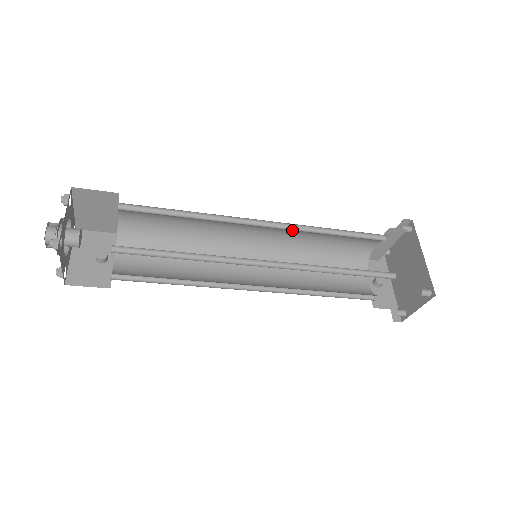
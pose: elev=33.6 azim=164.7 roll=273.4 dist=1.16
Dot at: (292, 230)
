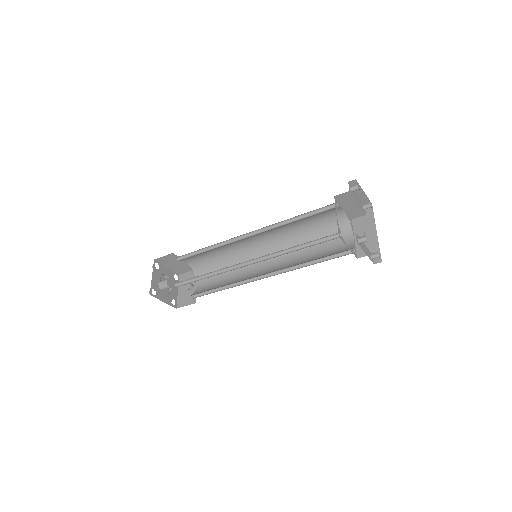
Dot at: (271, 229)
